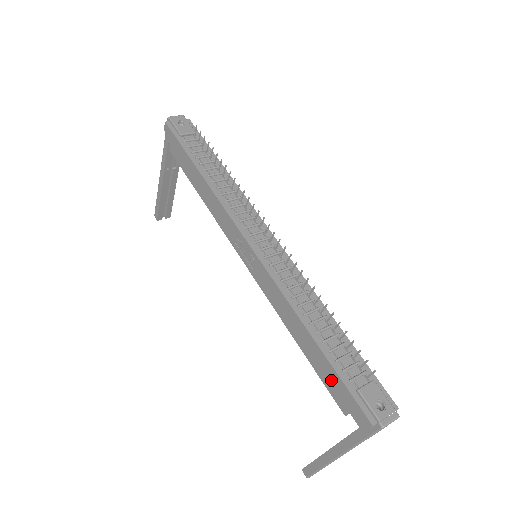
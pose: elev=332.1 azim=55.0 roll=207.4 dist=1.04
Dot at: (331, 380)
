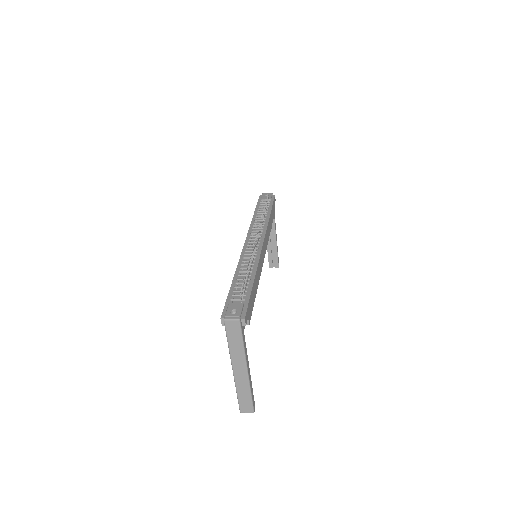
Dot at: occluded
